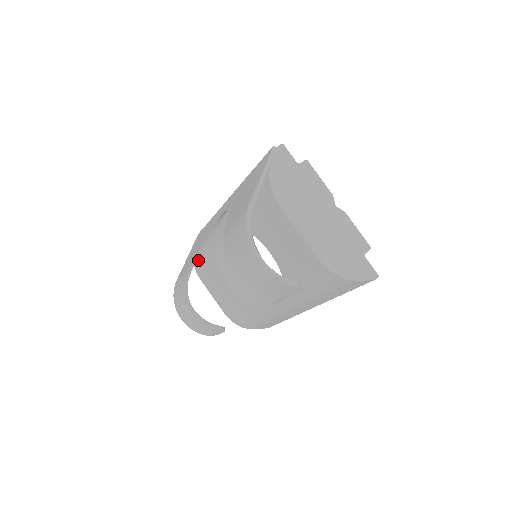
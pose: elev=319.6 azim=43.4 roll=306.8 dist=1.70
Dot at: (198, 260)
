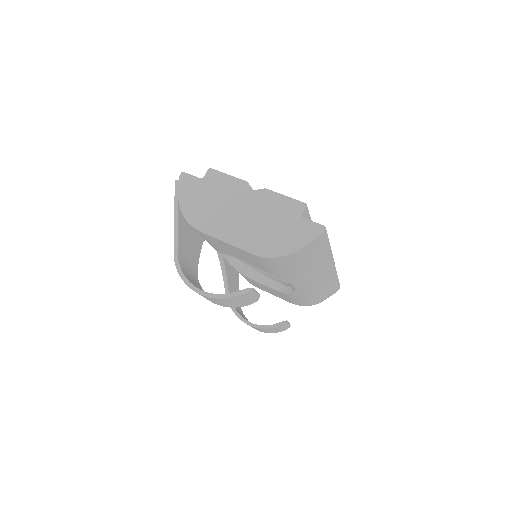
Dot at: occluded
